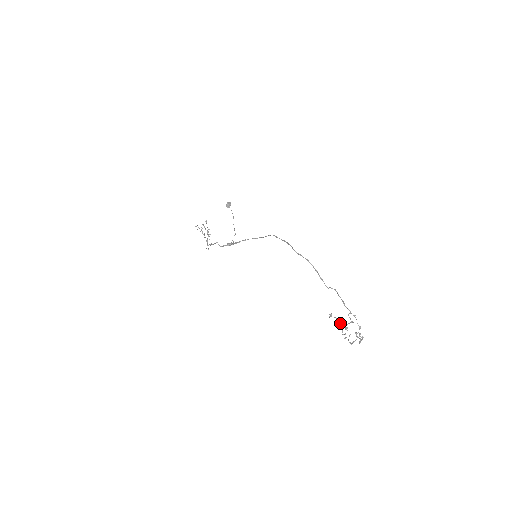
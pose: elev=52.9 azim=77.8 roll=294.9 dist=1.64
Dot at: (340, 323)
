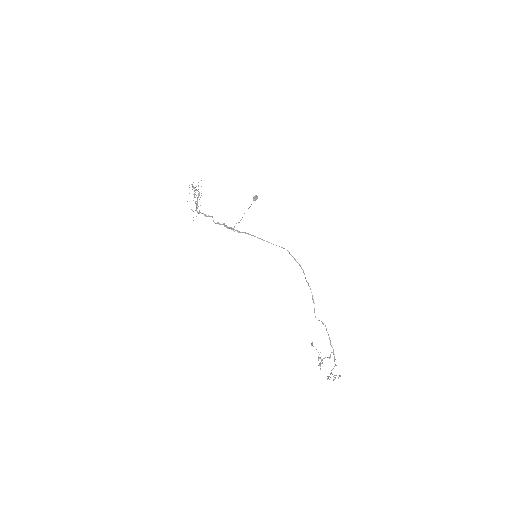
Dot at: occluded
